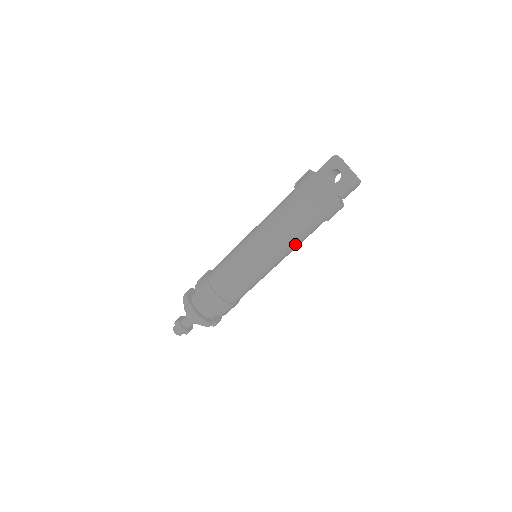
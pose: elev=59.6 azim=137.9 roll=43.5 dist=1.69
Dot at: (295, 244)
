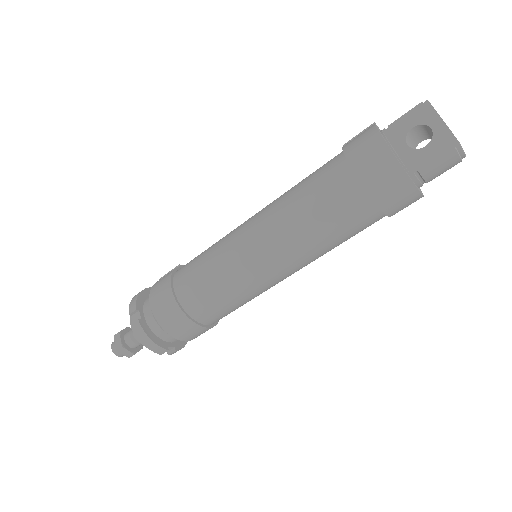
Dot at: (324, 247)
